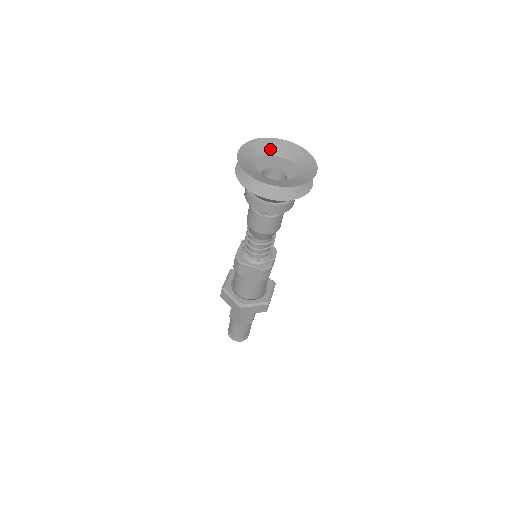
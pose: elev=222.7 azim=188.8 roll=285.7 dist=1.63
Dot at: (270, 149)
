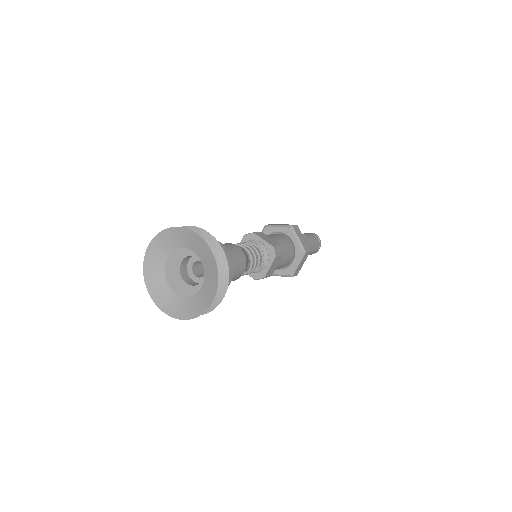
Dot at: (182, 242)
